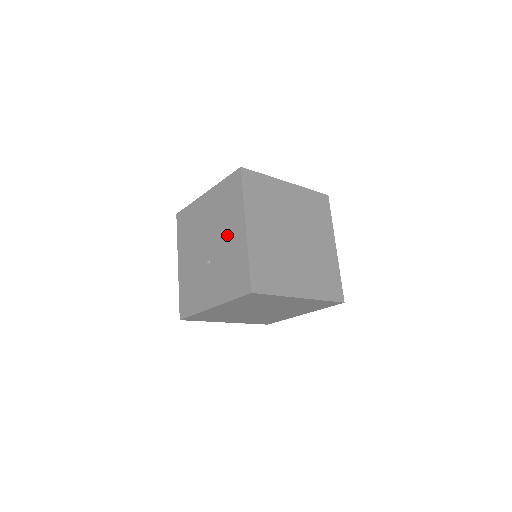
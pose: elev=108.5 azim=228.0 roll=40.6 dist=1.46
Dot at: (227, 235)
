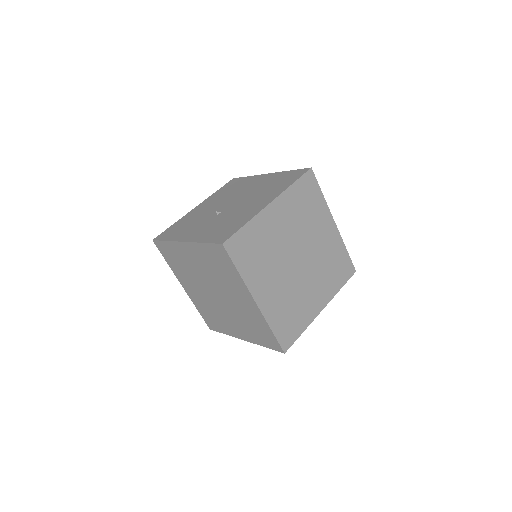
Dot at: (251, 202)
